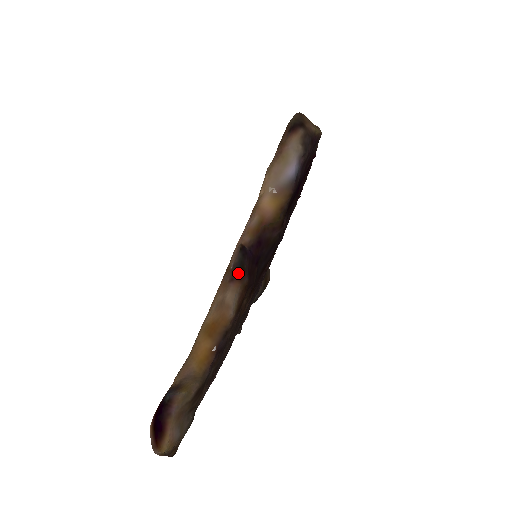
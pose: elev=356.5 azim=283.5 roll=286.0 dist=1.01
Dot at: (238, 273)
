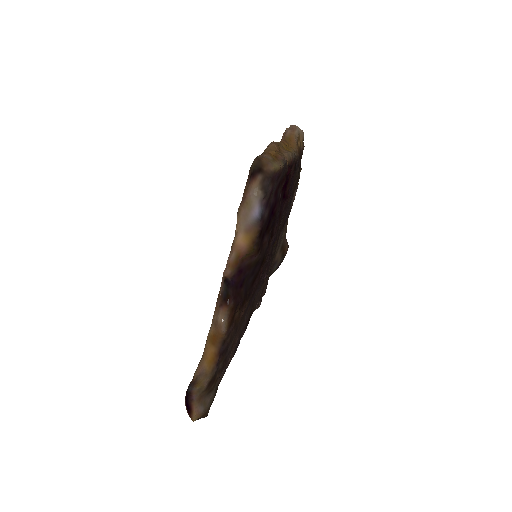
Dot at: (225, 300)
